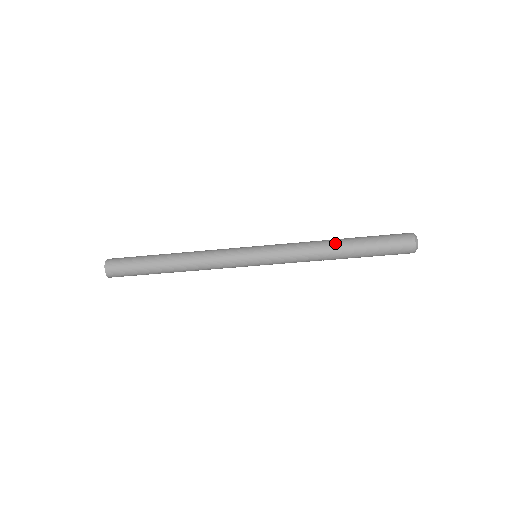
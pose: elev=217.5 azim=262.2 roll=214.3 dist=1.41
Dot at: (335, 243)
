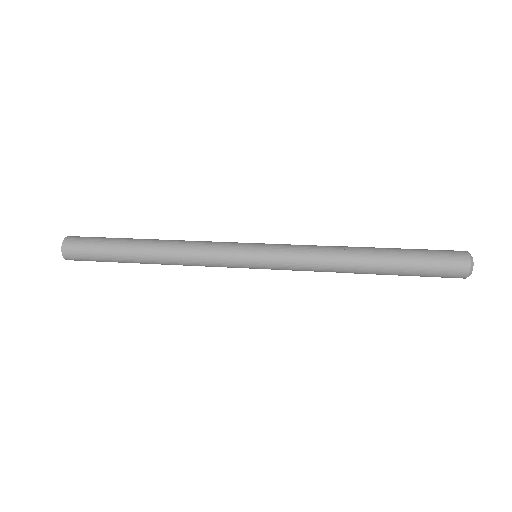
Dot at: (362, 261)
